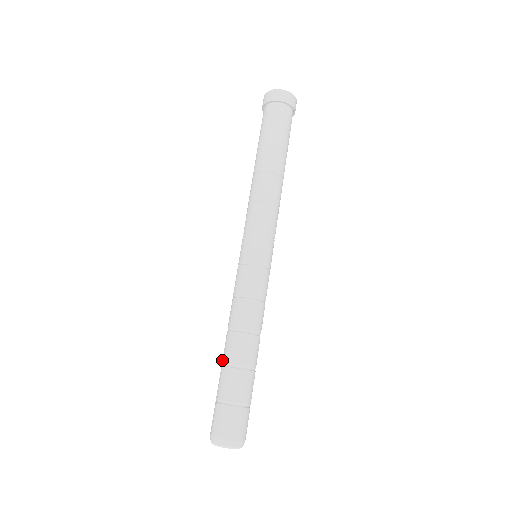
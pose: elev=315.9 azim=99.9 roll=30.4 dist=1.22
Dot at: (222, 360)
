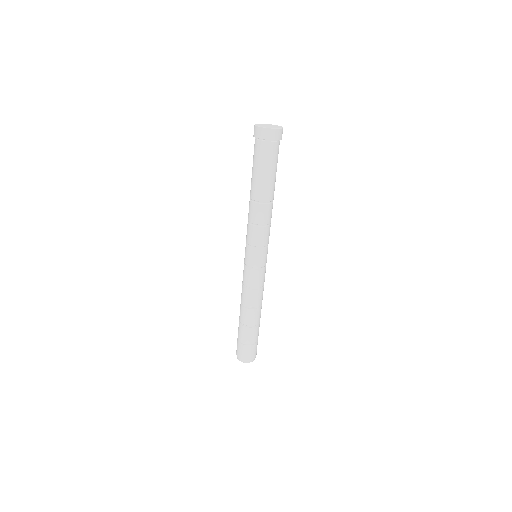
Dot at: (239, 317)
